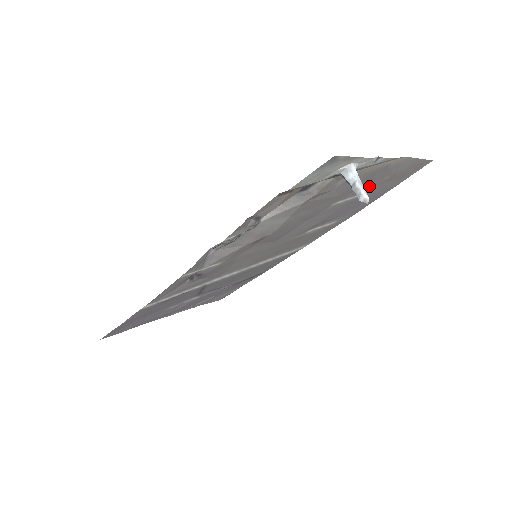
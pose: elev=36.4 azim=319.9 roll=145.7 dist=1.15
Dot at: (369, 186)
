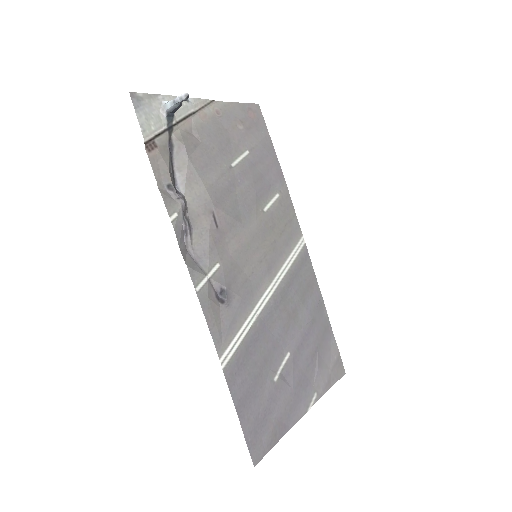
Dot at: (239, 140)
